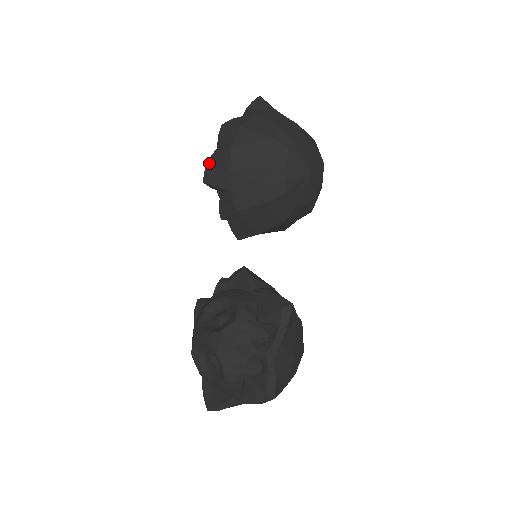
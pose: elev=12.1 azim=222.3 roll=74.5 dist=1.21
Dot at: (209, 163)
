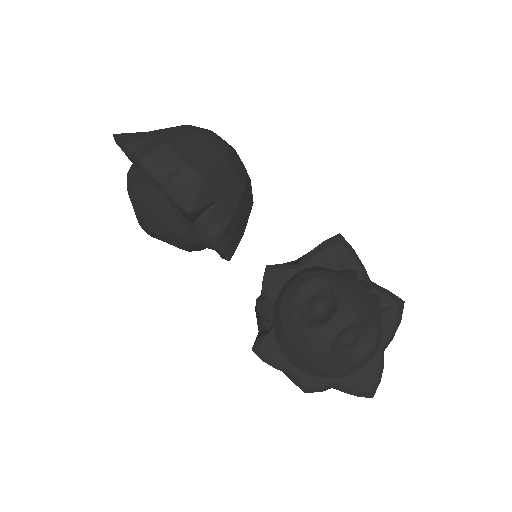
Dot at: (173, 195)
